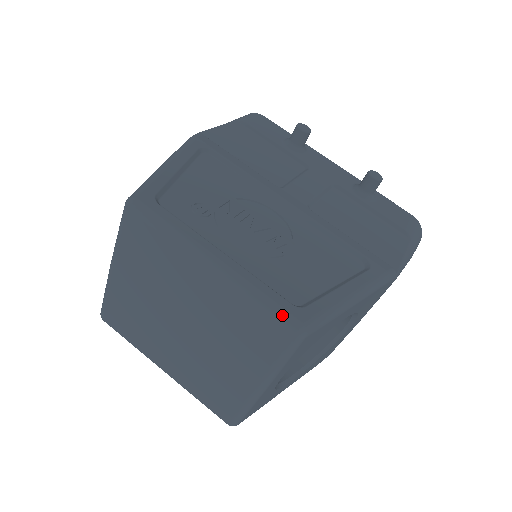
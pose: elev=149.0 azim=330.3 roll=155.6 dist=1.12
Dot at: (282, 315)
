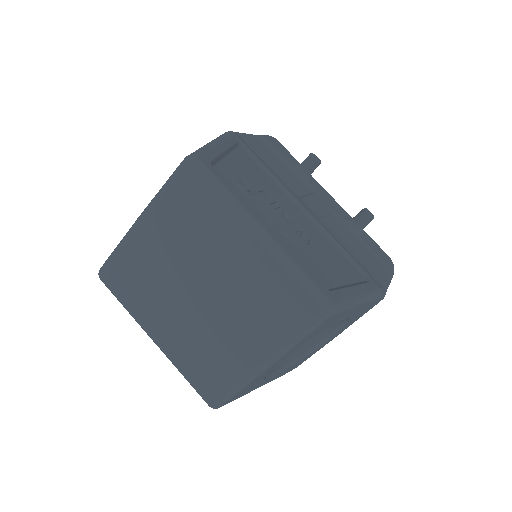
Dot at: (315, 290)
